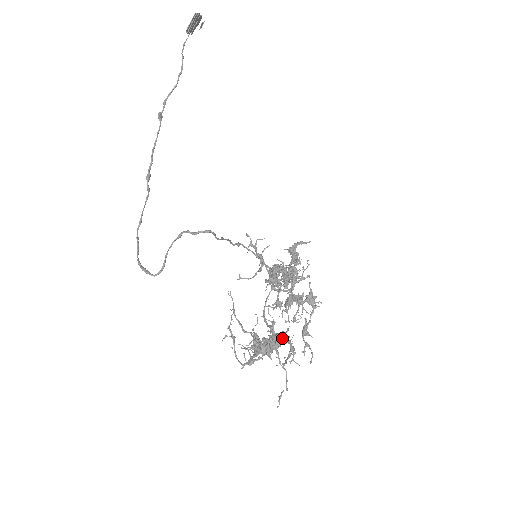
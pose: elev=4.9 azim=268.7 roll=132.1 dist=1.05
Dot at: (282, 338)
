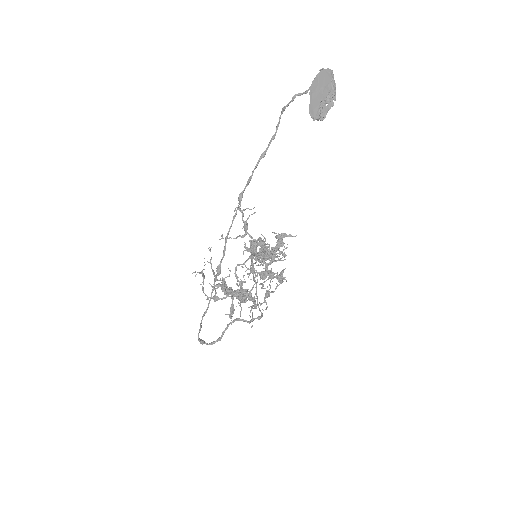
Dot at: (250, 298)
